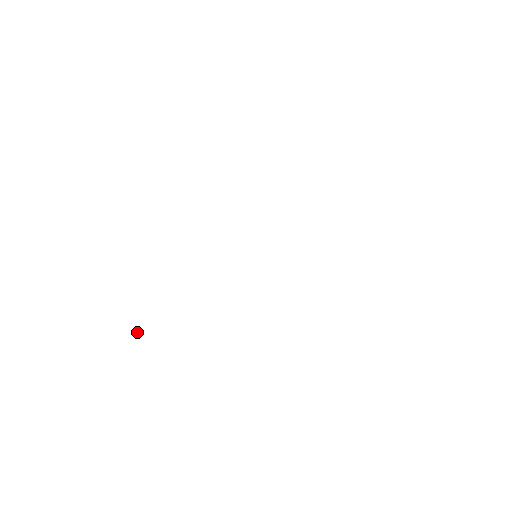
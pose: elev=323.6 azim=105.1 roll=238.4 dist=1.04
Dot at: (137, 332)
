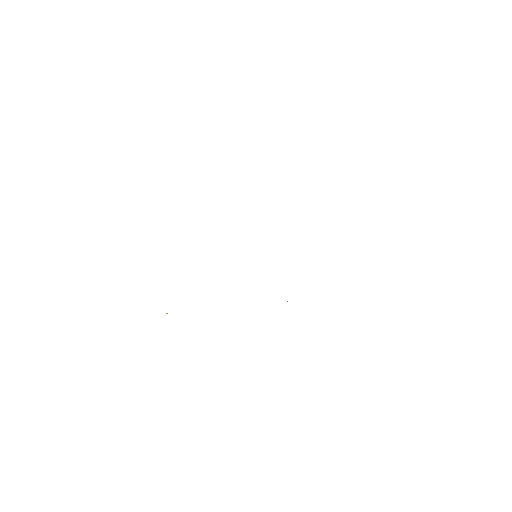
Dot at: occluded
